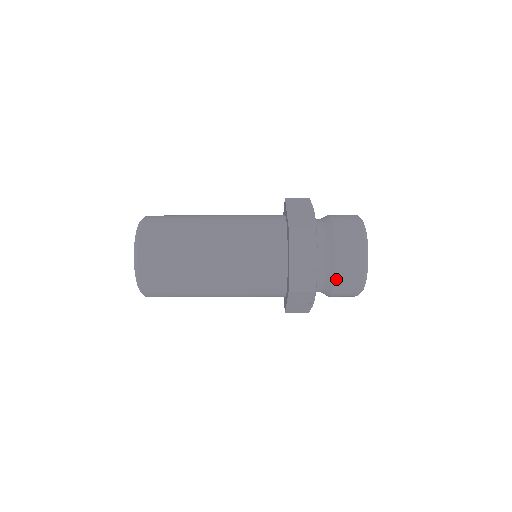
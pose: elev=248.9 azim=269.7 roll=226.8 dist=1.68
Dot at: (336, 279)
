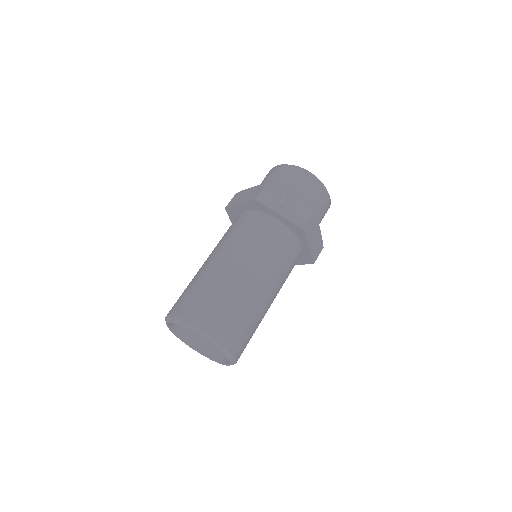
Dot at: (279, 181)
